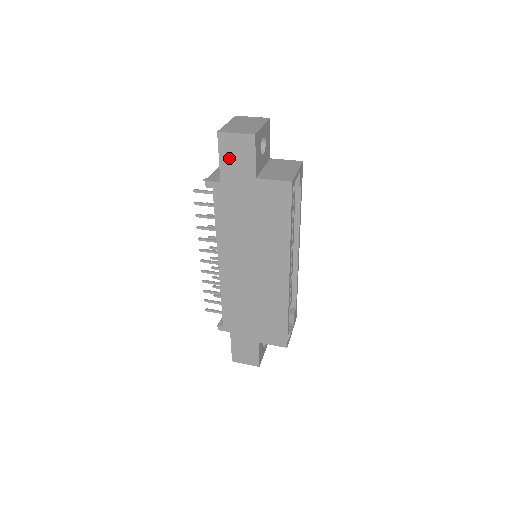
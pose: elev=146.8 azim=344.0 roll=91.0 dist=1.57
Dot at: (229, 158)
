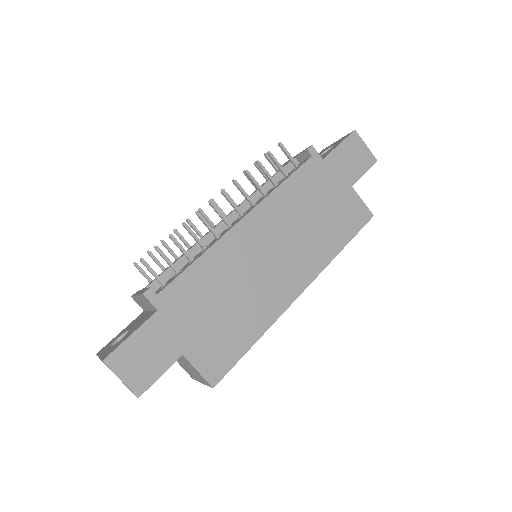
Dot at: (346, 153)
